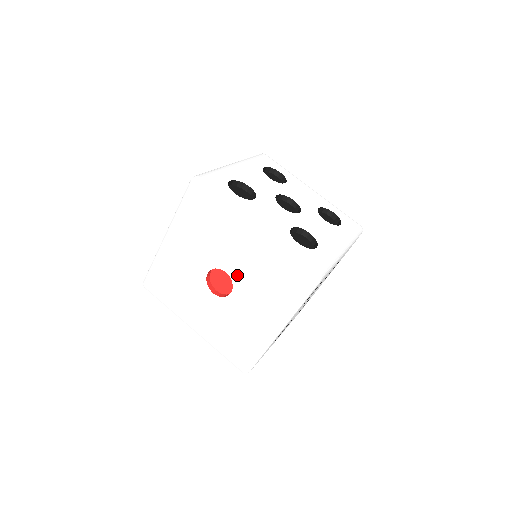
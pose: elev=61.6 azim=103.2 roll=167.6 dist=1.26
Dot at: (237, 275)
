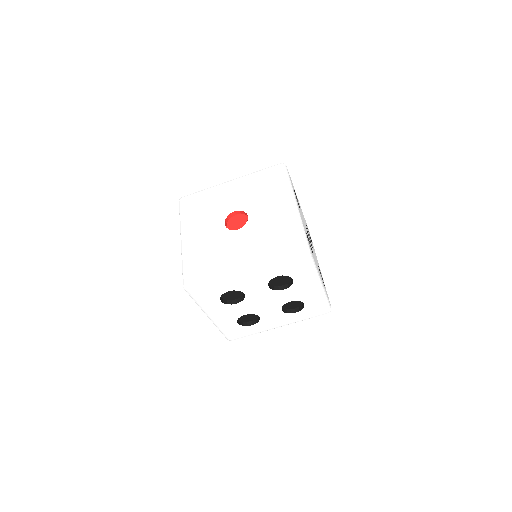
Dot at: (254, 221)
